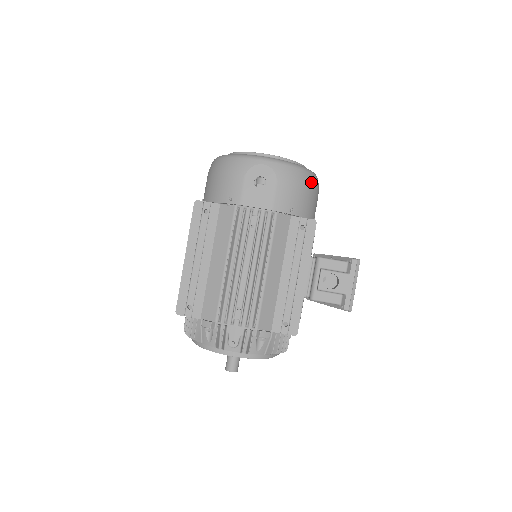
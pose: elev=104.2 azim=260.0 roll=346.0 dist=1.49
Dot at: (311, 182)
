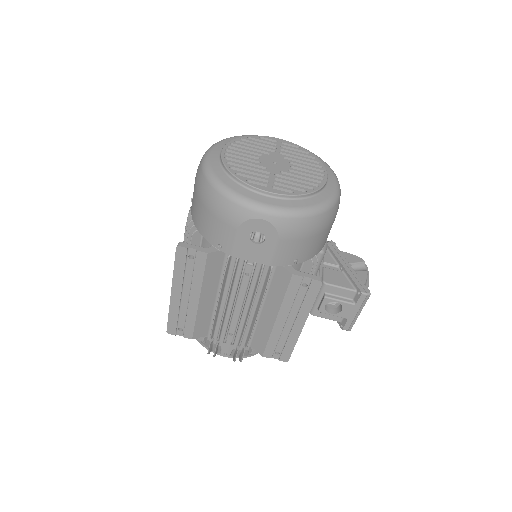
Dot at: (326, 221)
